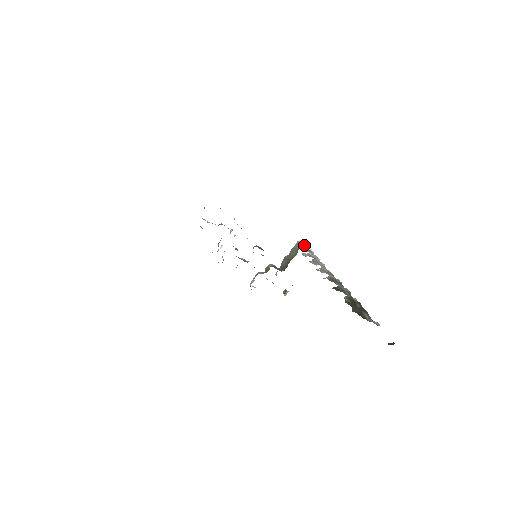
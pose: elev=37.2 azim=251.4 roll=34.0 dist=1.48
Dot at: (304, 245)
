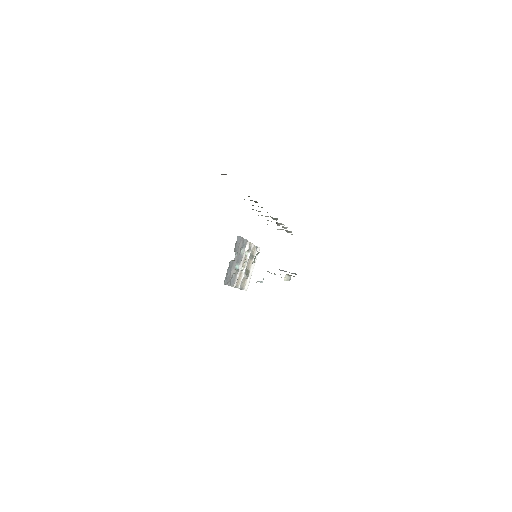
Dot at: occluded
